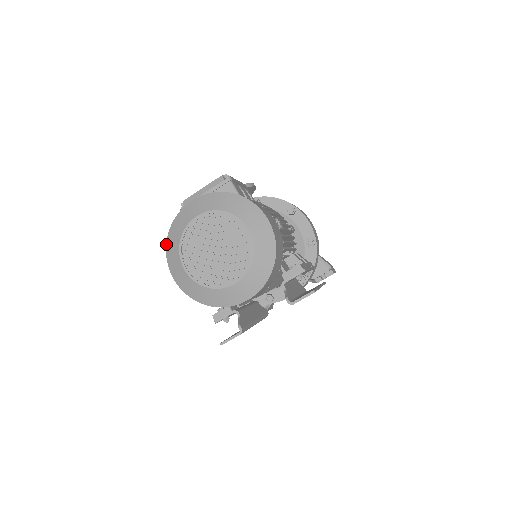
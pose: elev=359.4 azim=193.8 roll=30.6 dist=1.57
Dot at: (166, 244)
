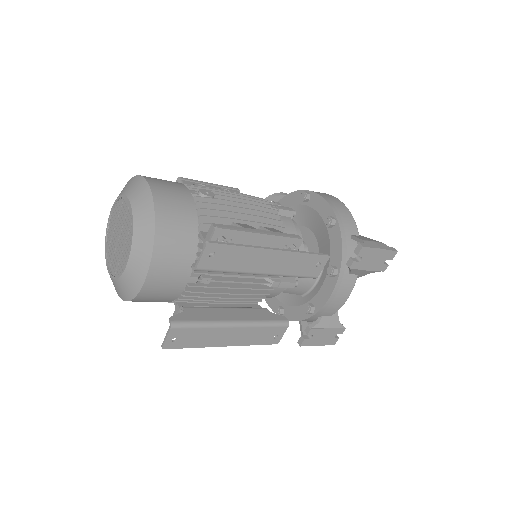
Dot at: occluded
